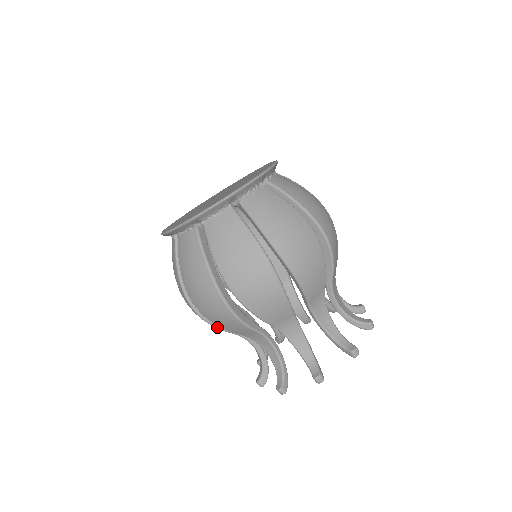
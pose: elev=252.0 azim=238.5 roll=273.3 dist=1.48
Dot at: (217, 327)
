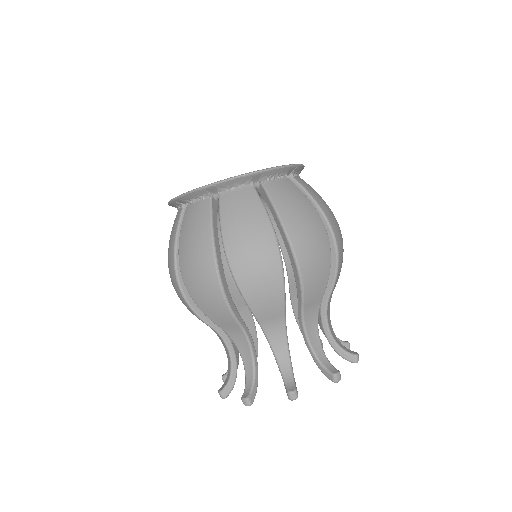
Dot at: (197, 314)
